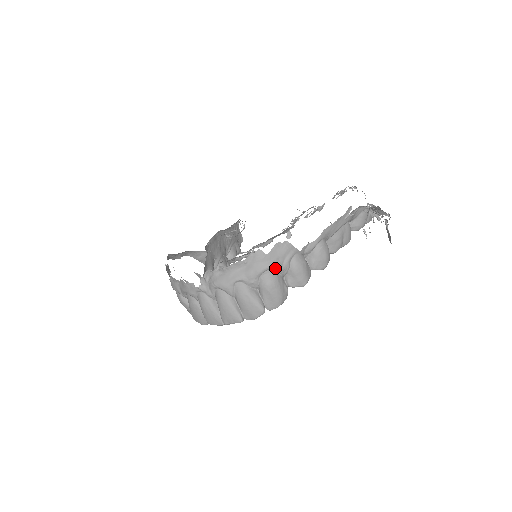
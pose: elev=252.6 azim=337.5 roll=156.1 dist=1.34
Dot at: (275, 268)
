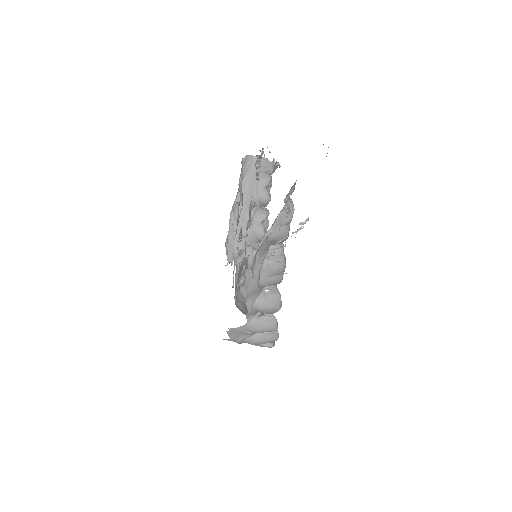
Dot at: (245, 338)
